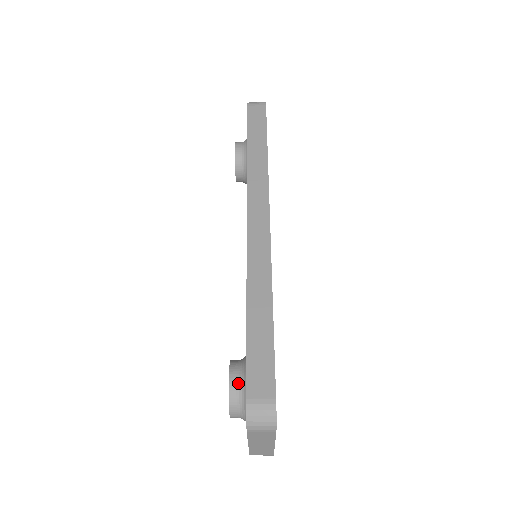
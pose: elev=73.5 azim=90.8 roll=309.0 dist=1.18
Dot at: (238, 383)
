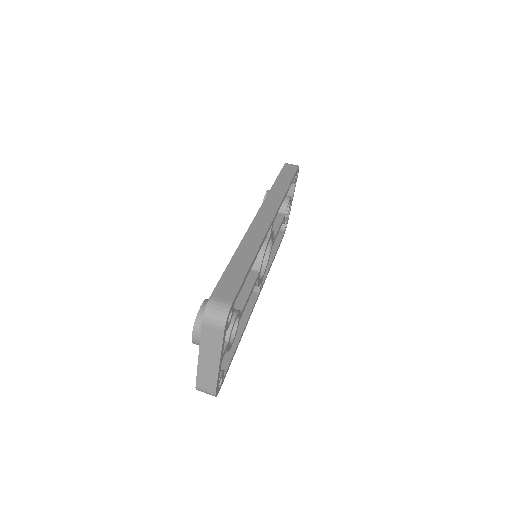
Dot at: occluded
